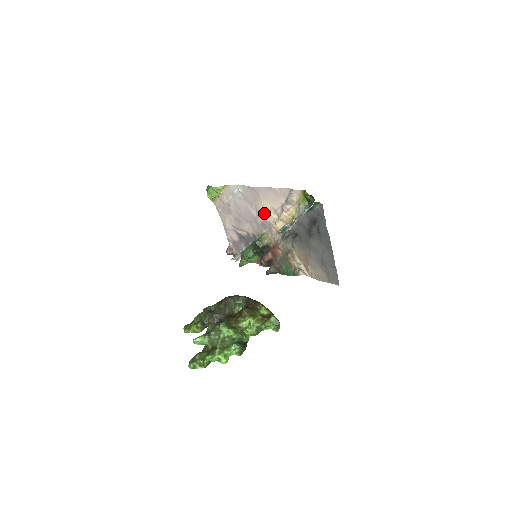
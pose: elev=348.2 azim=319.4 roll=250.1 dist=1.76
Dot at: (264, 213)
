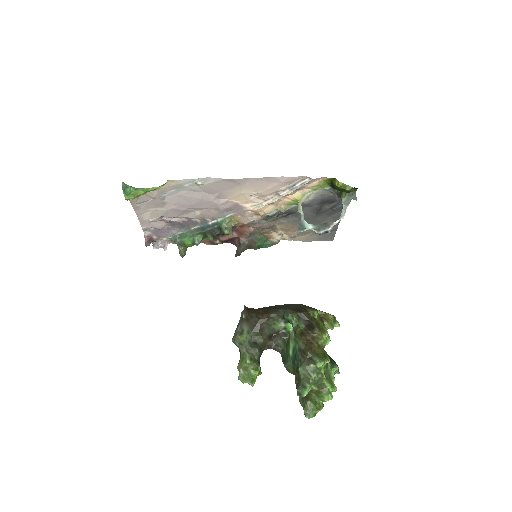
Dot at: (237, 199)
